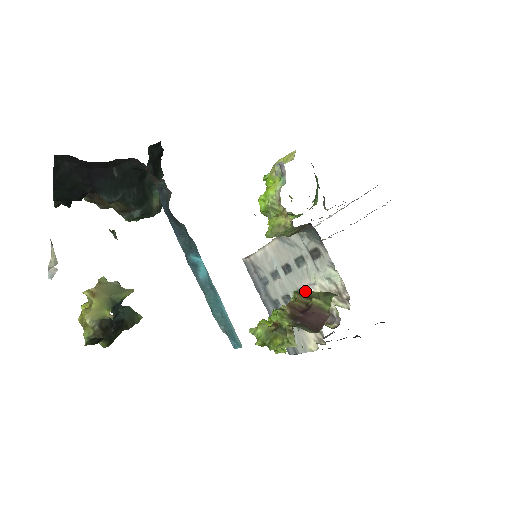
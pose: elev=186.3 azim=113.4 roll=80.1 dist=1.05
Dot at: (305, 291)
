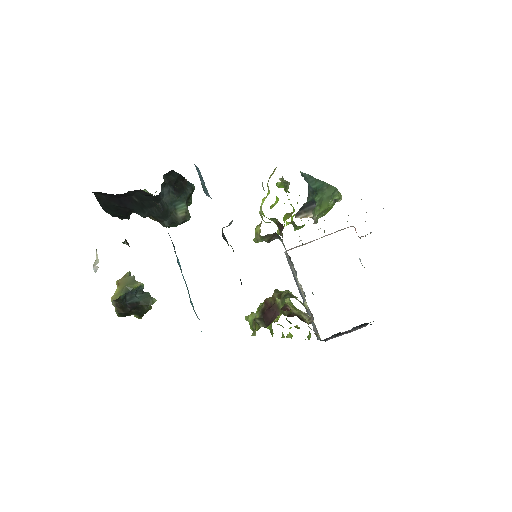
Dot at: occluded
